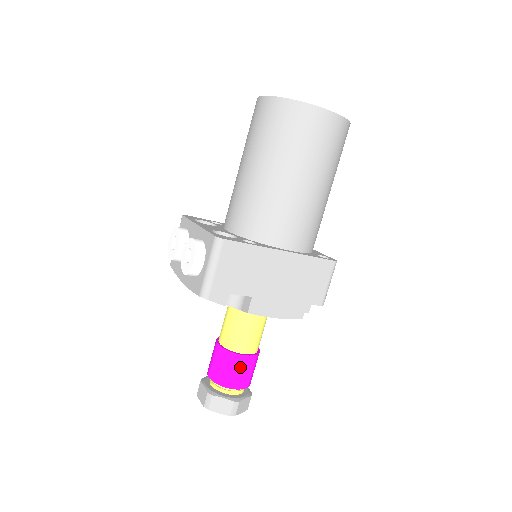
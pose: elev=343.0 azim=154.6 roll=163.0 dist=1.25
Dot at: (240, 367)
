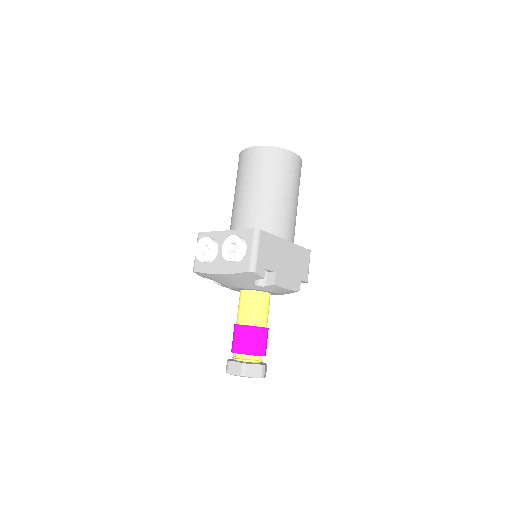
Dot at: (262, 337)
